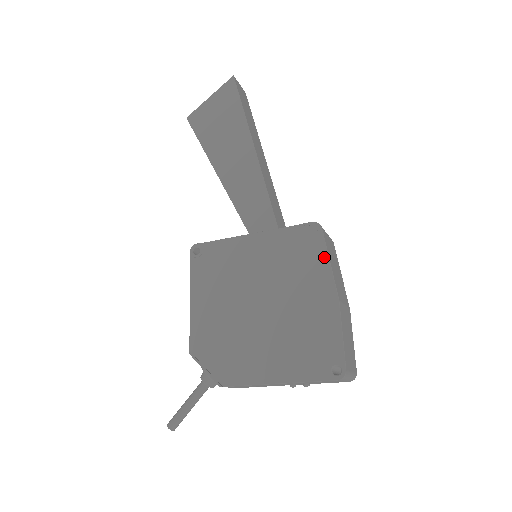
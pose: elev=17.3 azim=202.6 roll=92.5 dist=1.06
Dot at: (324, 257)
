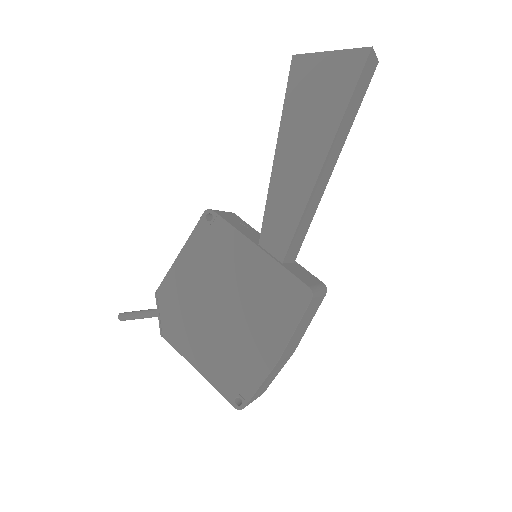
Dot at: (294, 323)
